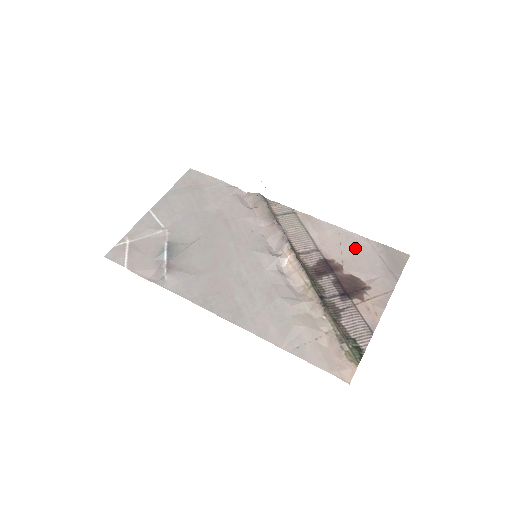
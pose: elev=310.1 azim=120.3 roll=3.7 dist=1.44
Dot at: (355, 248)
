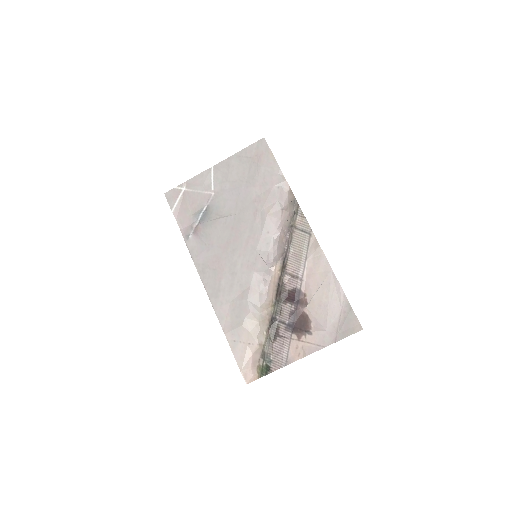
Dot at: (328, 296)
